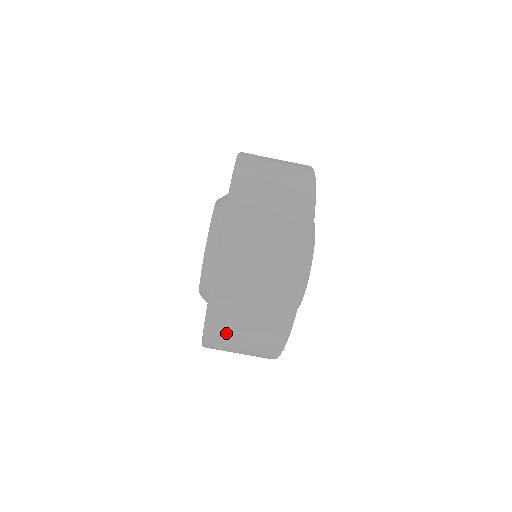
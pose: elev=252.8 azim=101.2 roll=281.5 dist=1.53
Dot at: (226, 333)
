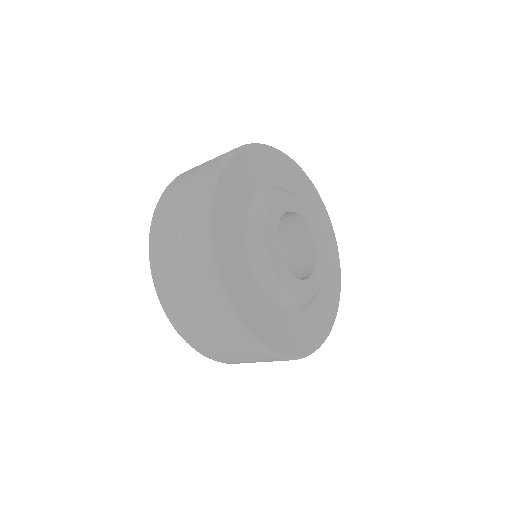
Dot at: occluded
